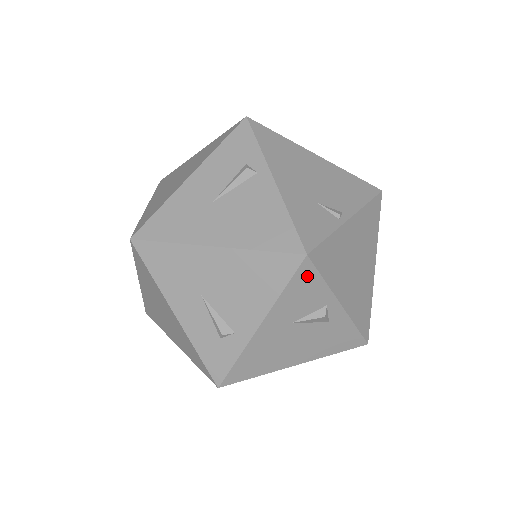
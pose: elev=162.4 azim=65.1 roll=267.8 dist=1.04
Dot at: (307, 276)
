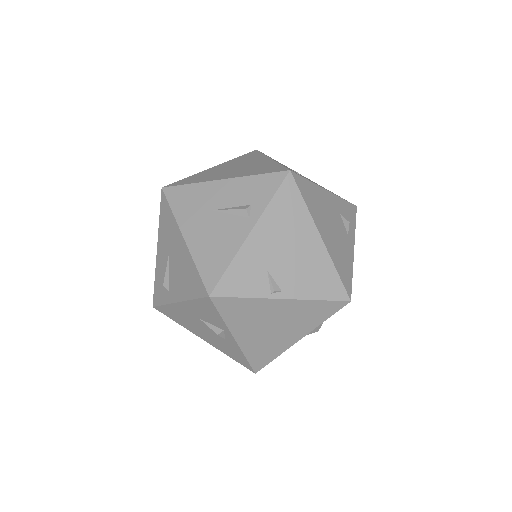
Dot at: (209, 306)
